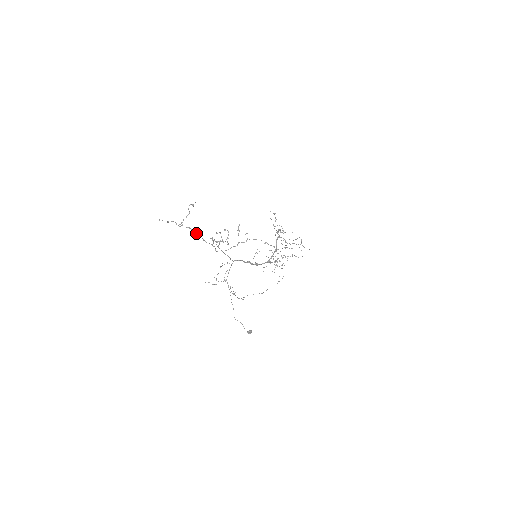
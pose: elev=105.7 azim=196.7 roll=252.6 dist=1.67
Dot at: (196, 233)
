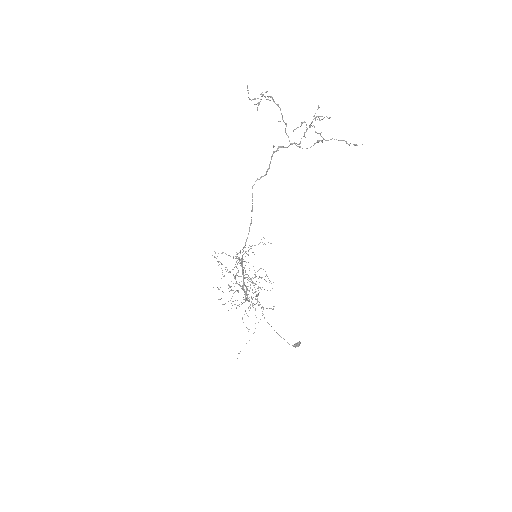
Dot at: (279, 121)
